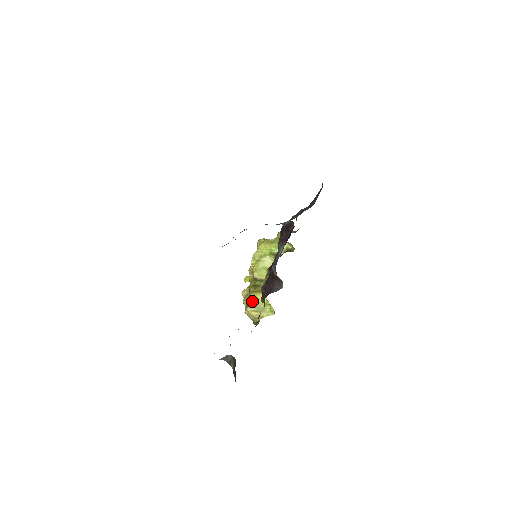
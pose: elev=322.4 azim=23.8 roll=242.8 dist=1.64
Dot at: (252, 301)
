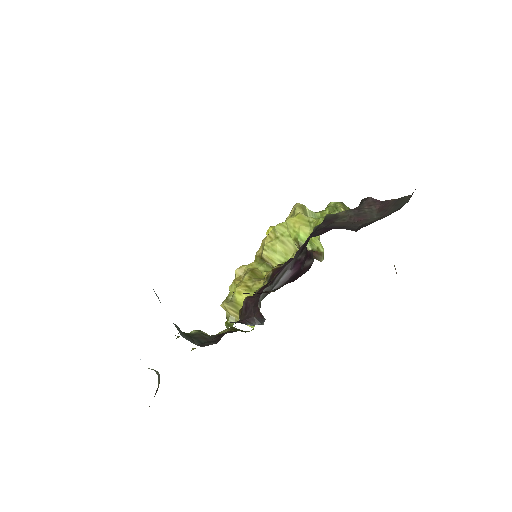
Dot at: (234, 298)
